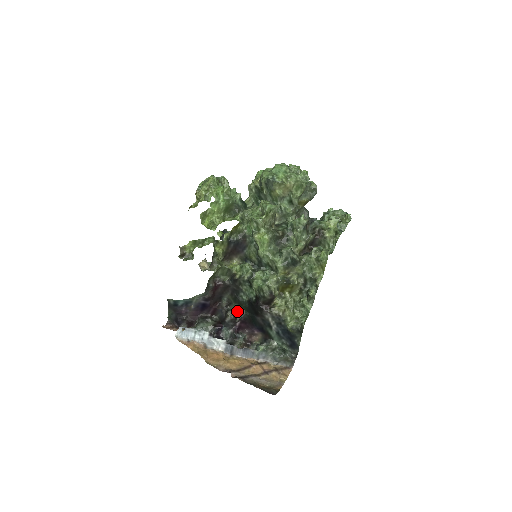
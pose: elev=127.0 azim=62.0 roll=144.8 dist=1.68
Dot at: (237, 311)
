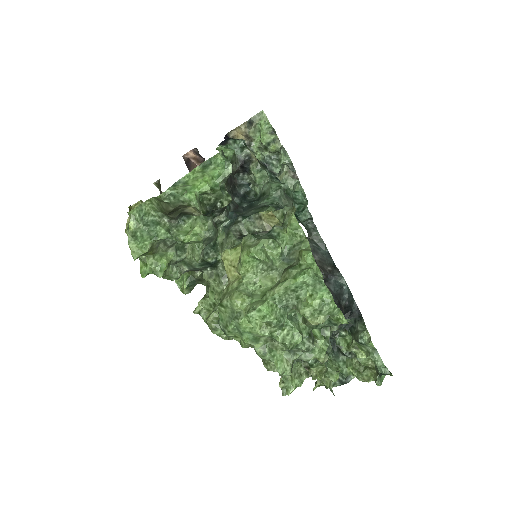
Dot at: occluded
